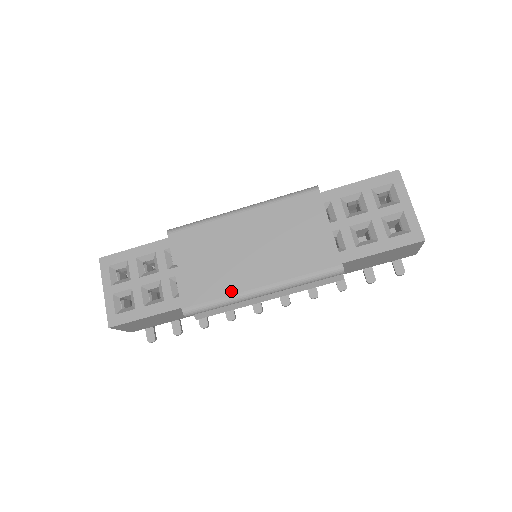
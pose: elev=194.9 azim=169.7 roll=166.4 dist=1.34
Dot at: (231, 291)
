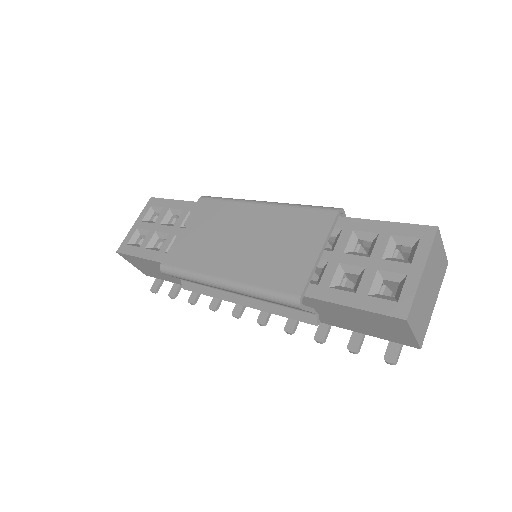
Dot at: (201, 268)
